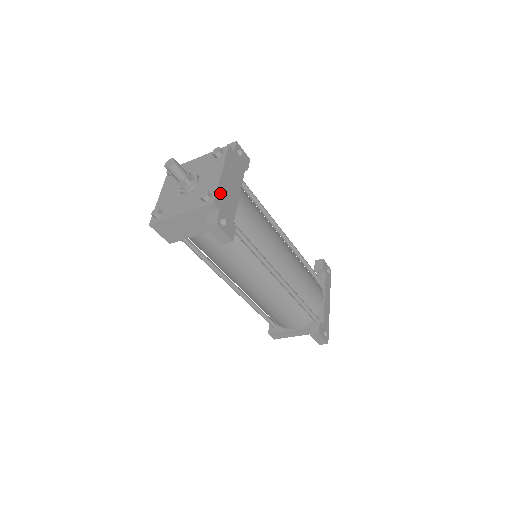
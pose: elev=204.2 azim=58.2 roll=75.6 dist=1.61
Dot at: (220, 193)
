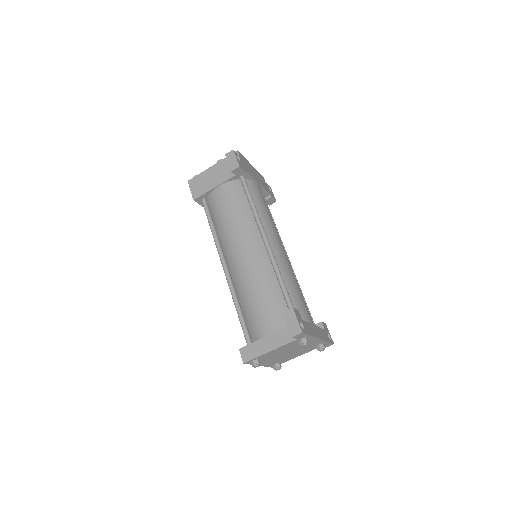
Dot at: (244, 159)
